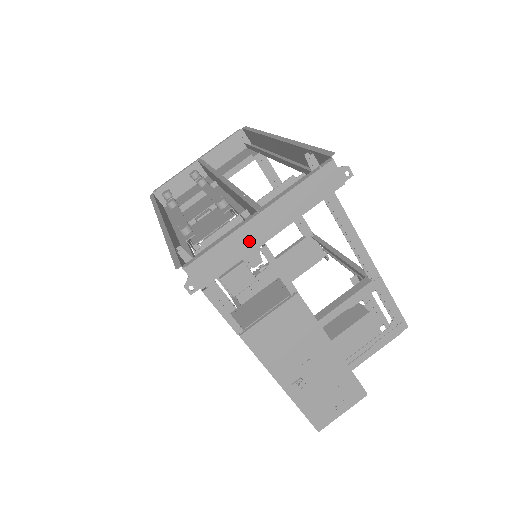
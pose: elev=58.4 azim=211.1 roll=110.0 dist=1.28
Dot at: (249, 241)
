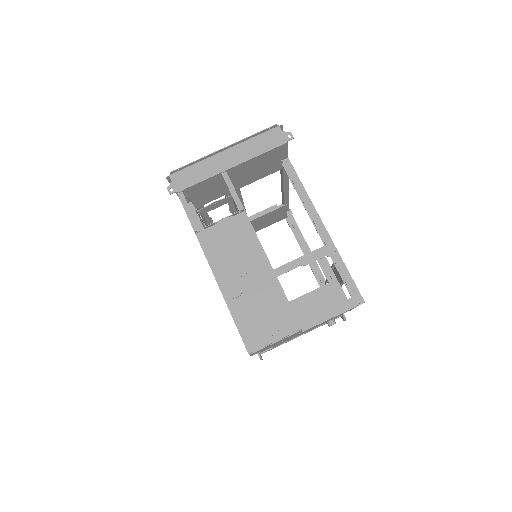
Dot at: (215, 167)
